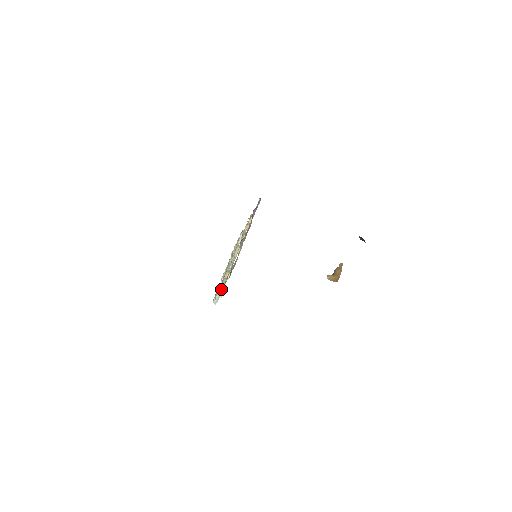
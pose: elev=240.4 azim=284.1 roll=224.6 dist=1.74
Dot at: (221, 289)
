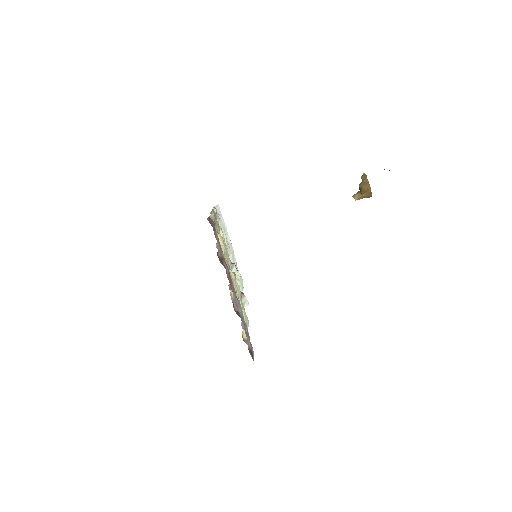
Dot at: (241, 296)
